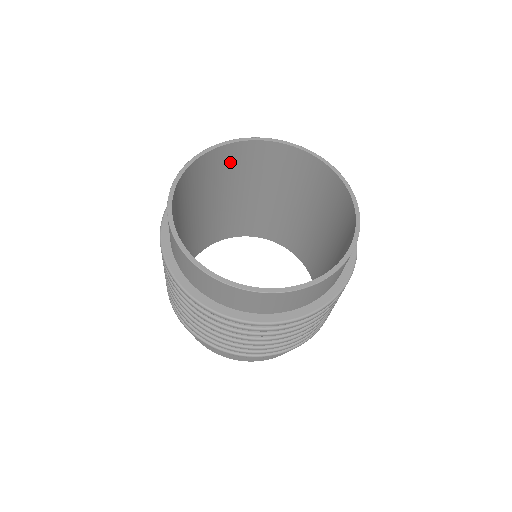
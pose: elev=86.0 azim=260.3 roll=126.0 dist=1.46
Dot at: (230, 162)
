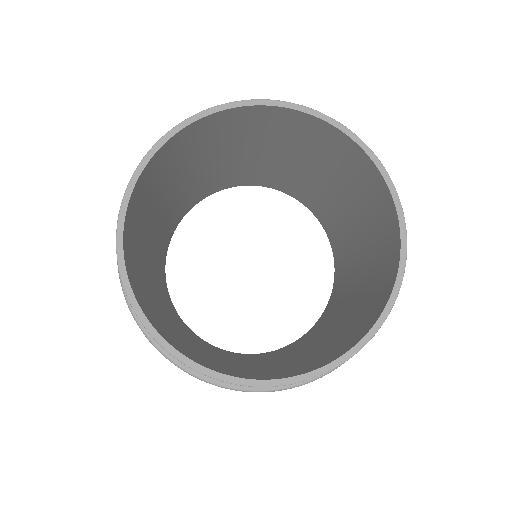
Dot at: (159, 170)
